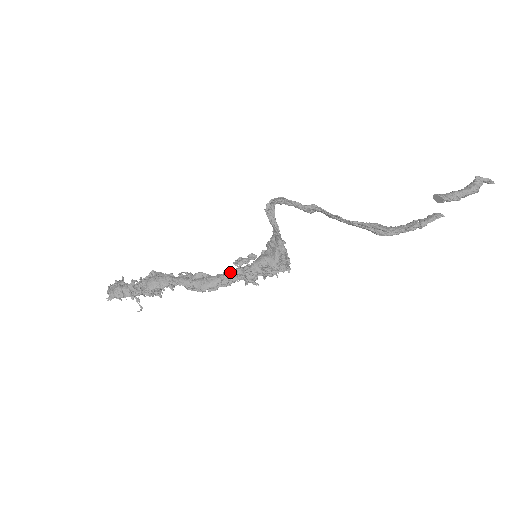
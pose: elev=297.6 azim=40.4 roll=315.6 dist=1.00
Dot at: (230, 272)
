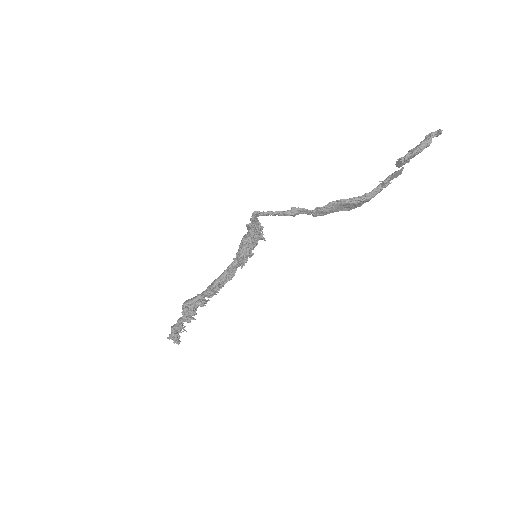
Dot at: (232, 266)
